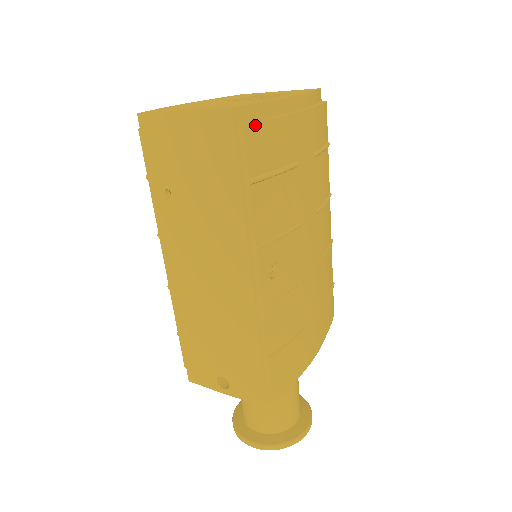
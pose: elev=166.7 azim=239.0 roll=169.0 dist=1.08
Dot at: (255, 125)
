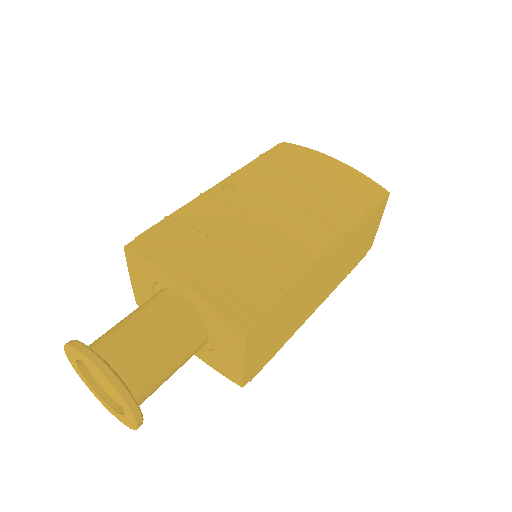
Dot at: (286, 145)
